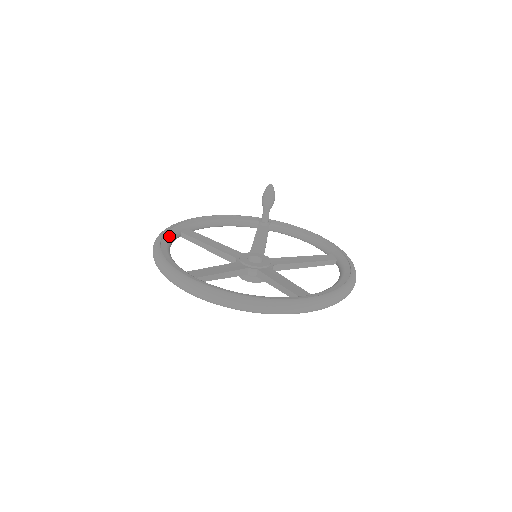
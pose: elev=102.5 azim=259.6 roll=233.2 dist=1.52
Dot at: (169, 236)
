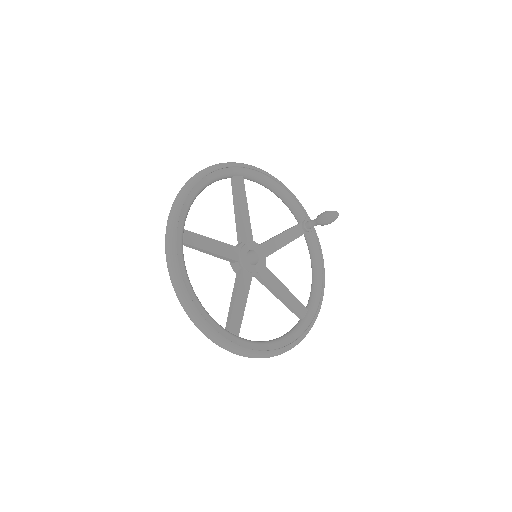
Dot at: (218, 175)
